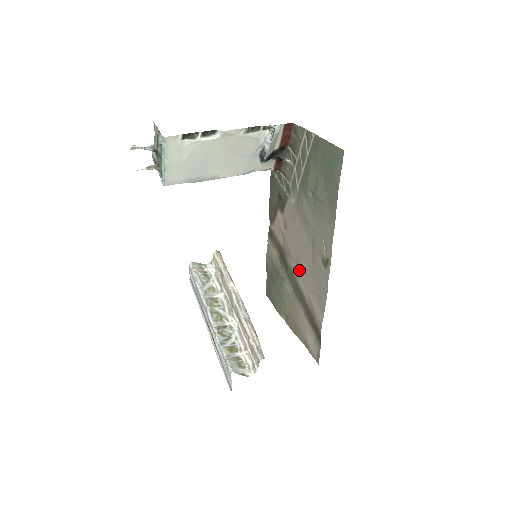
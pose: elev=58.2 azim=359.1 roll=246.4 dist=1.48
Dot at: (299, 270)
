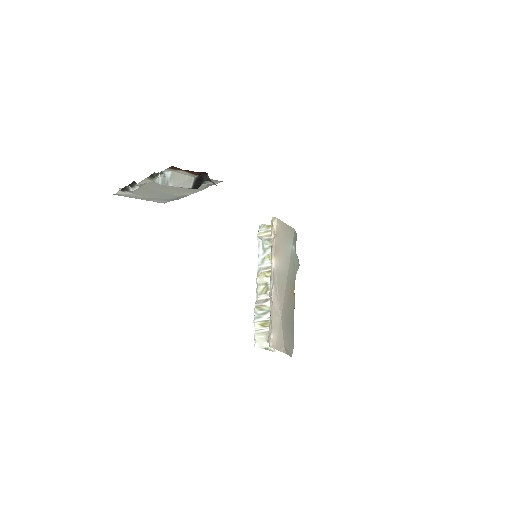
Dot at: occluded
